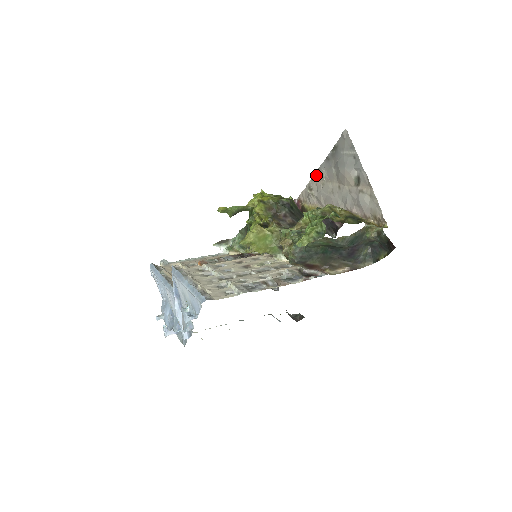
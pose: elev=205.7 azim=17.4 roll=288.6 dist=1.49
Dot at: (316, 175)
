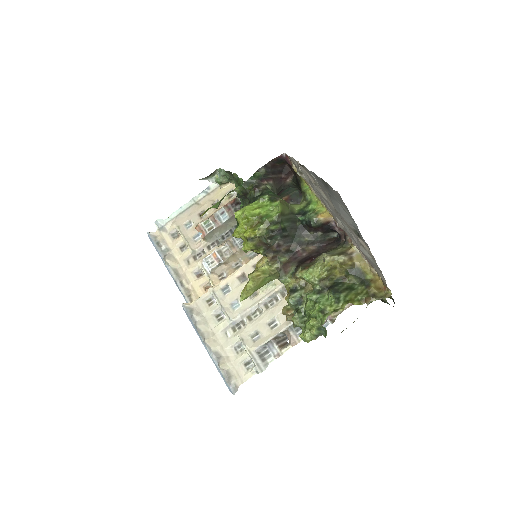
Dot at: (305, 168)
